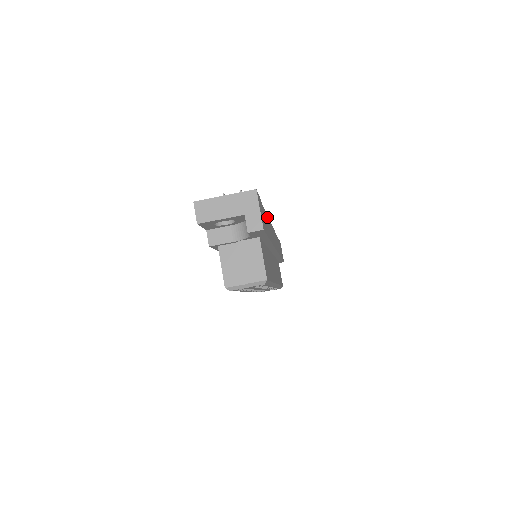
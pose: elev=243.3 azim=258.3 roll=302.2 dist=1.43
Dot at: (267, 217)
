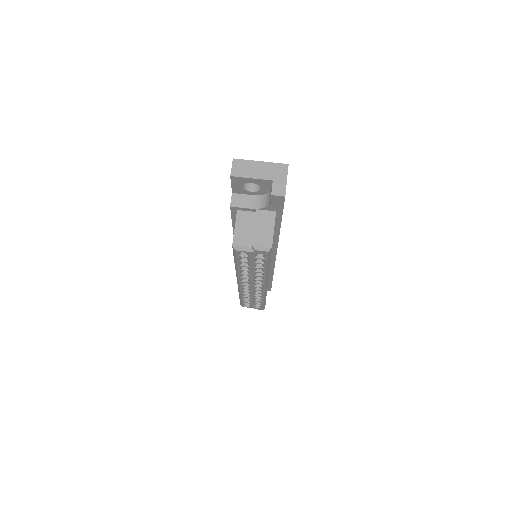
Dot at: occluded
